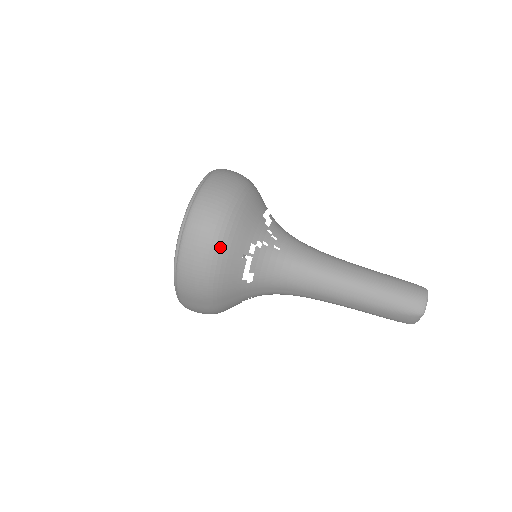
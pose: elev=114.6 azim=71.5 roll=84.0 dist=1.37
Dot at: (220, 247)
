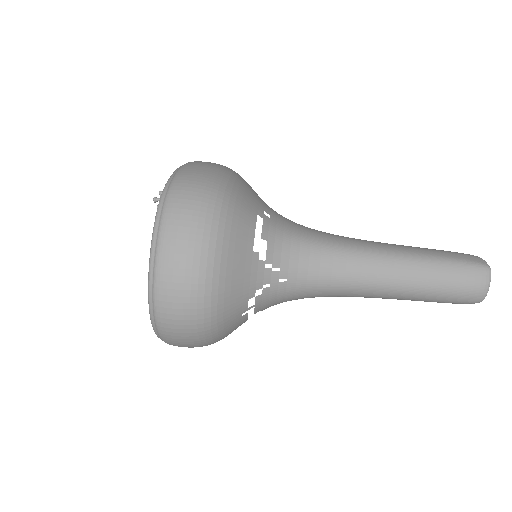
Dot at: (211, 332)
